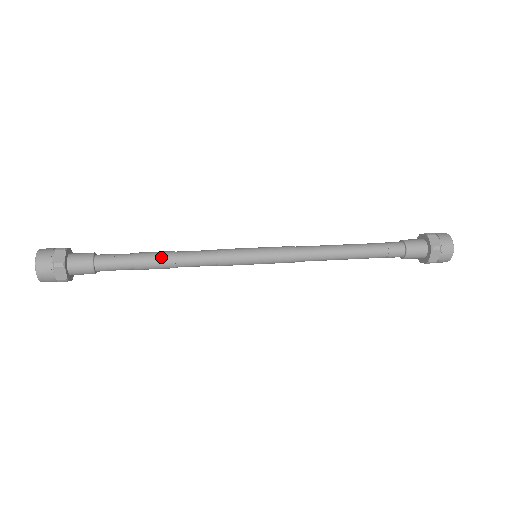
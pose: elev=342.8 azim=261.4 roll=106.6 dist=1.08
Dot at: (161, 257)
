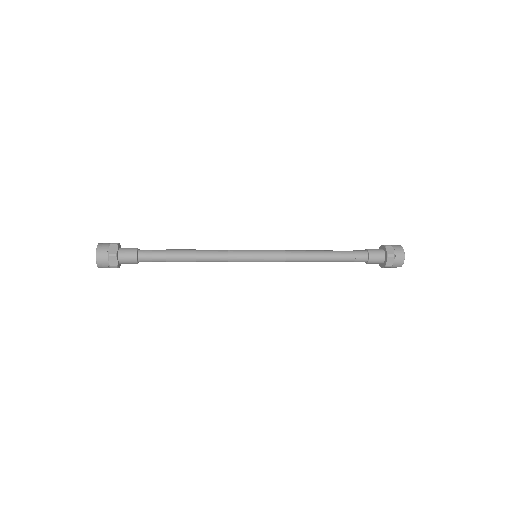
Dot at: (186, 253)
